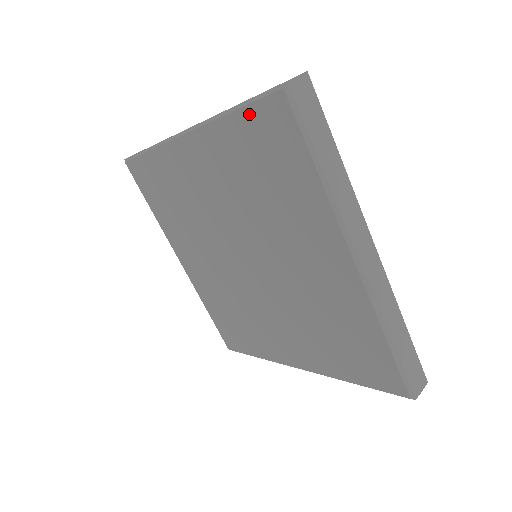
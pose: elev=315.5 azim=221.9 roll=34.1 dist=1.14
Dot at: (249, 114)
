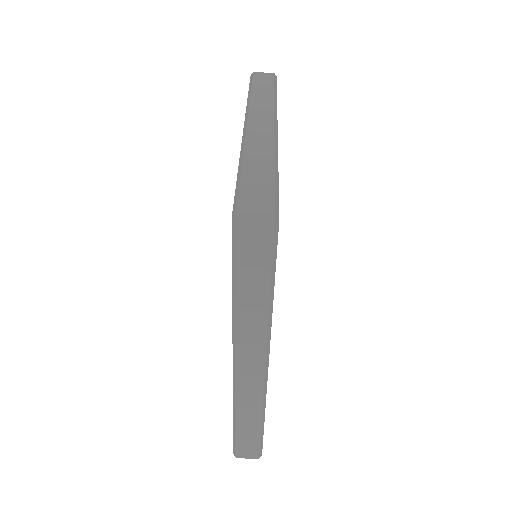
Dot at: occluded
